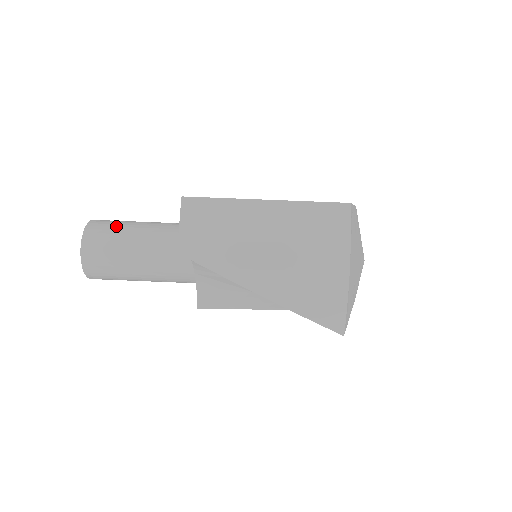
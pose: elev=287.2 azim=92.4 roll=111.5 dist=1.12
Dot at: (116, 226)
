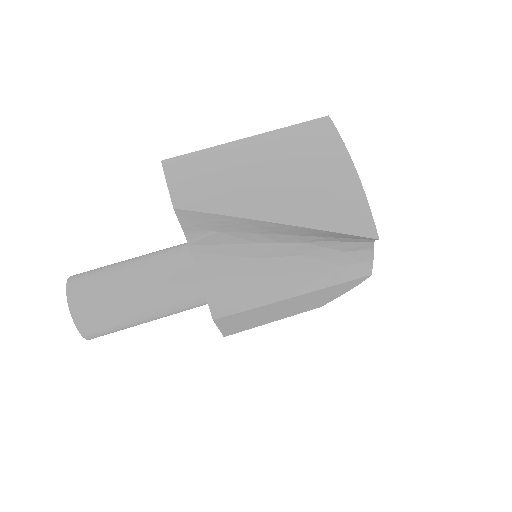
Dot at: (101, 268)
